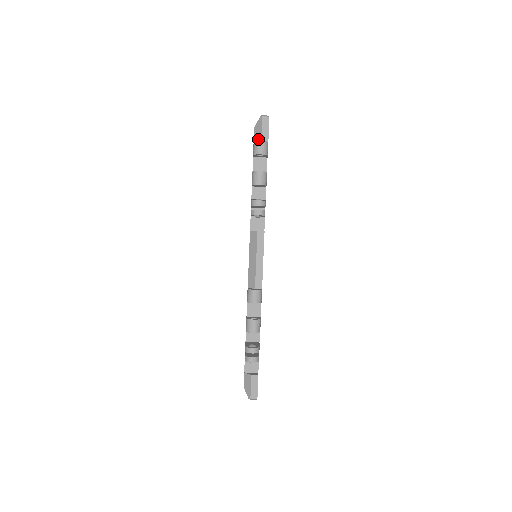
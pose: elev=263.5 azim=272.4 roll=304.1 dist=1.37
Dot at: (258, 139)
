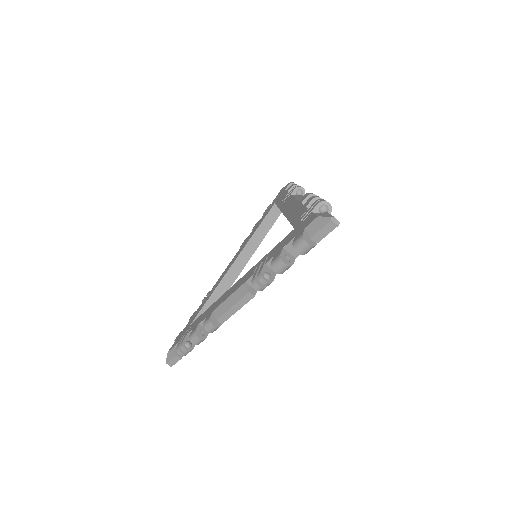
Dot at: (311, 232)
